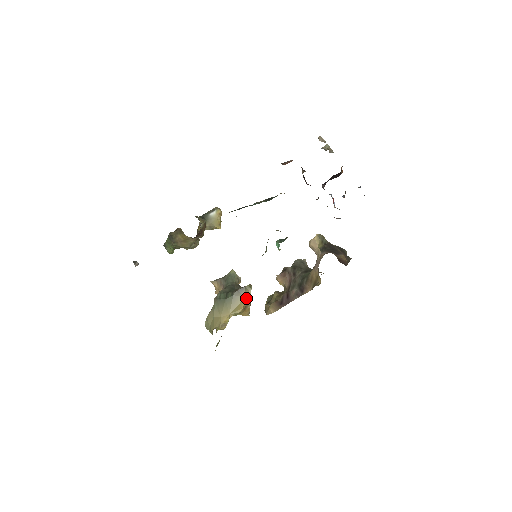
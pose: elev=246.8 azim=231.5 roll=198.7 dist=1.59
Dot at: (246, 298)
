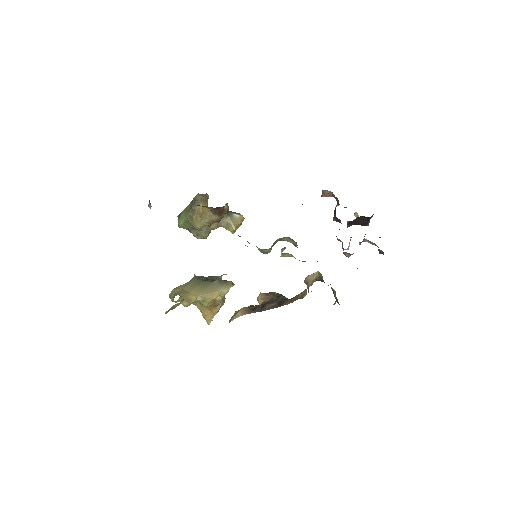
Dot at: (223, 292)
